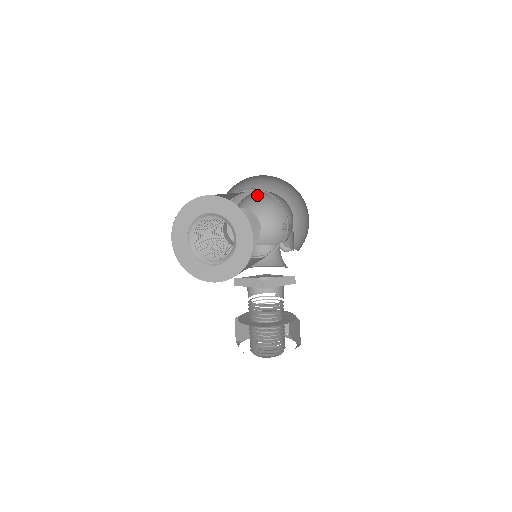
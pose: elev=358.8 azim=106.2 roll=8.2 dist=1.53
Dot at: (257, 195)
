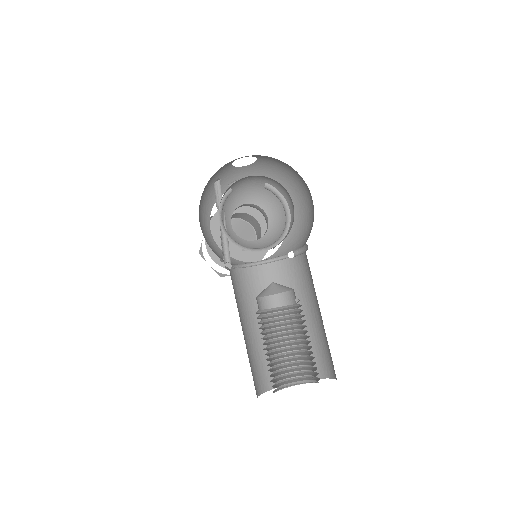
Dot at: occluded
